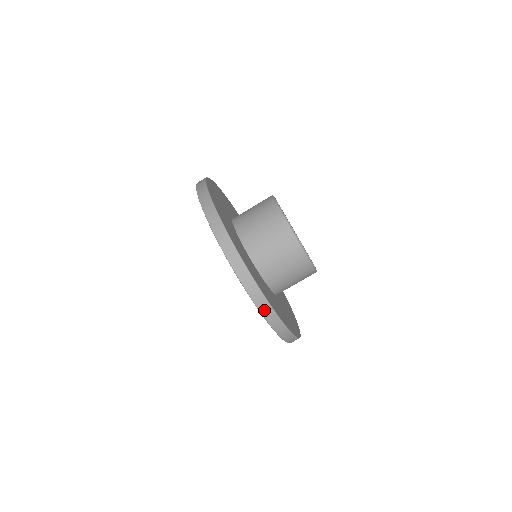
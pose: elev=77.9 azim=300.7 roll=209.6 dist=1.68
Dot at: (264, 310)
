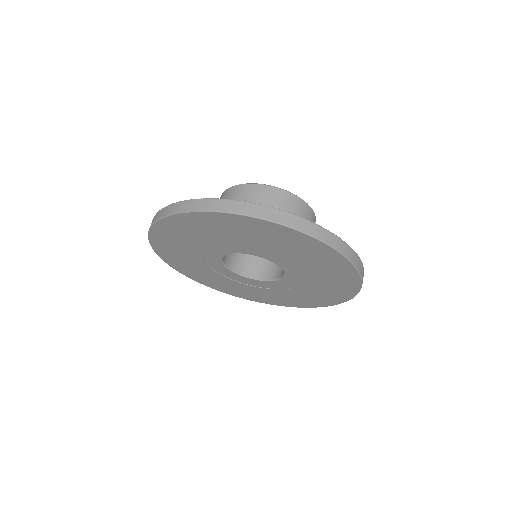
Dot at: (361, 272)
